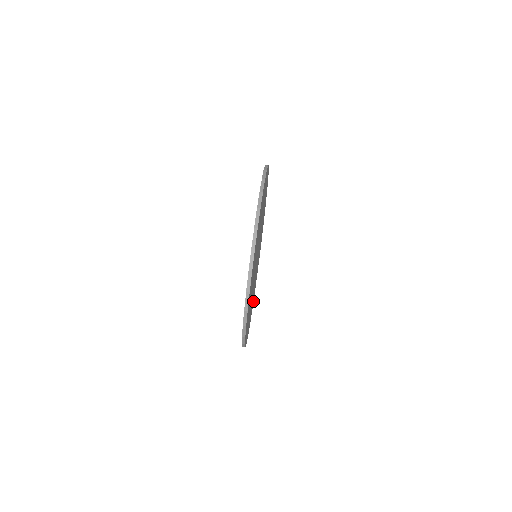
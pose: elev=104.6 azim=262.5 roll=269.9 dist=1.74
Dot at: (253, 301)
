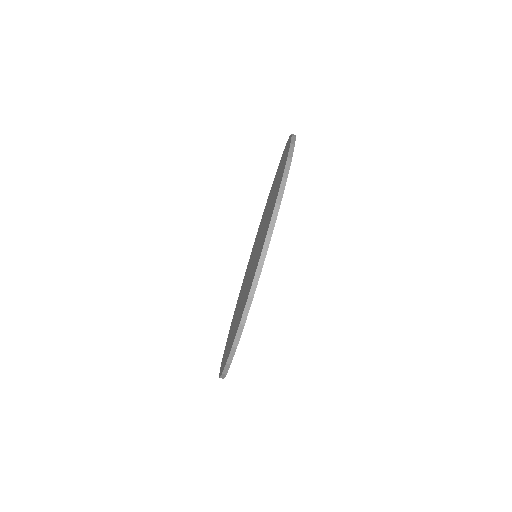
Dot at: occluded
